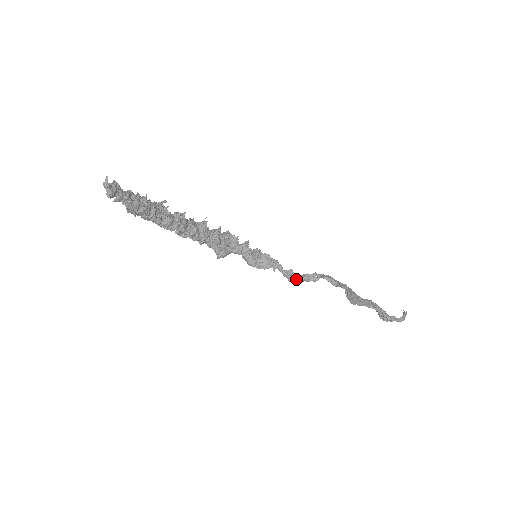
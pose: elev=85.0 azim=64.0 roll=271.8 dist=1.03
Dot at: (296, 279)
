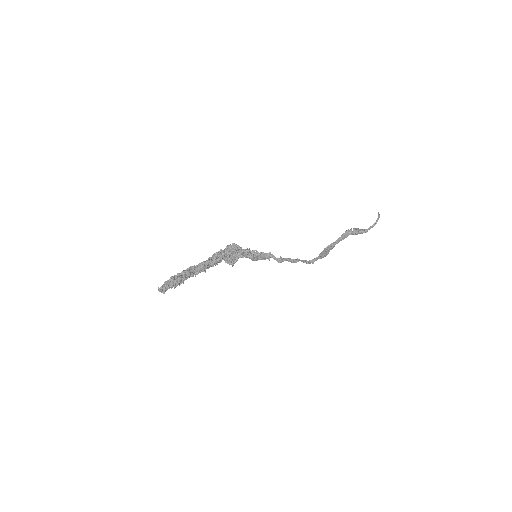
Dot at: occluded
